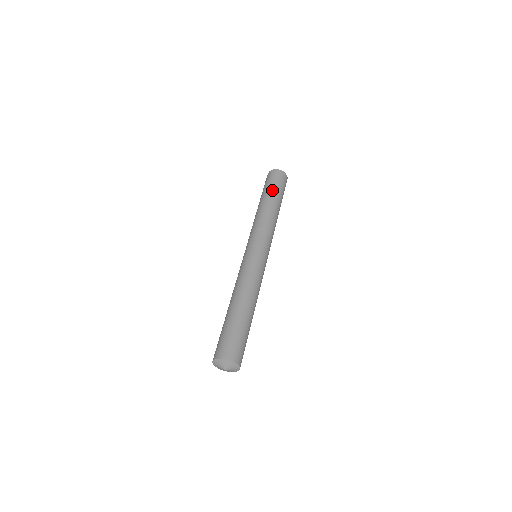
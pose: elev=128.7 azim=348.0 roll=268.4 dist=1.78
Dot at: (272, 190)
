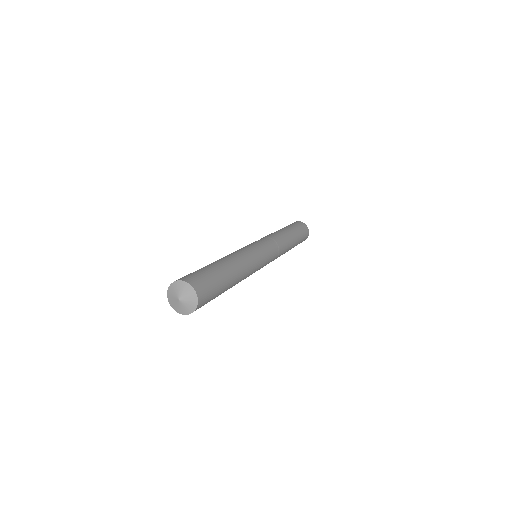
Dot at: (289, 226)
